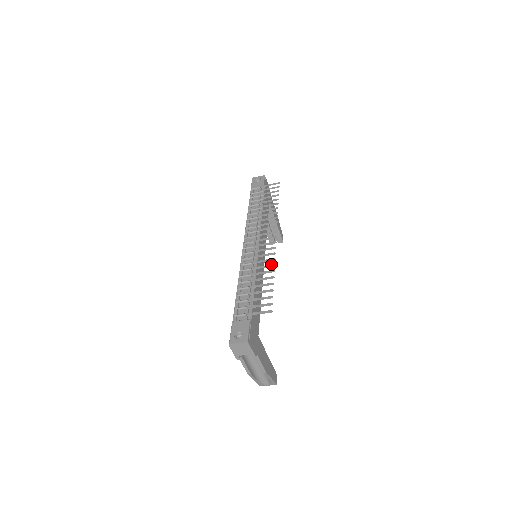
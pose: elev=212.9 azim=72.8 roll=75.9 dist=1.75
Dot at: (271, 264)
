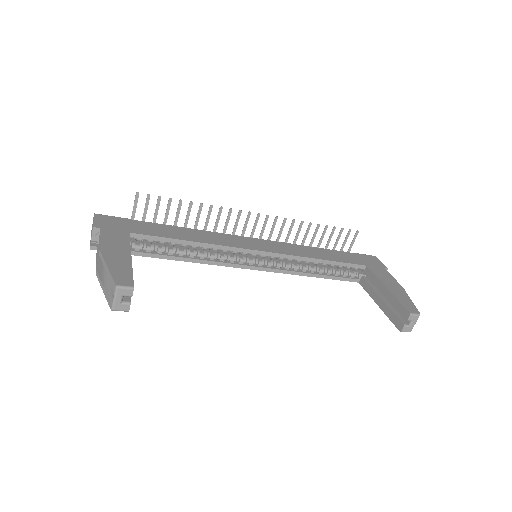
Dot at: occluded
